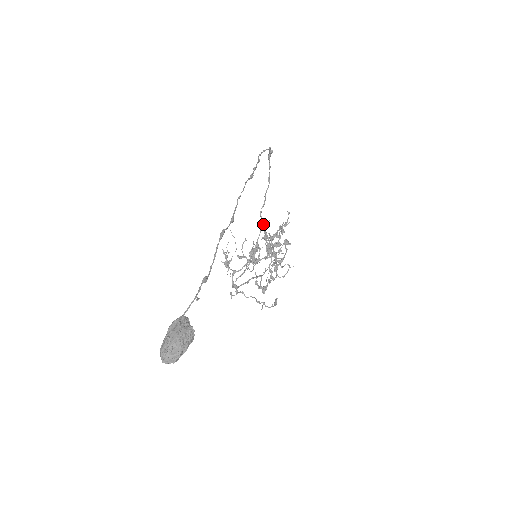
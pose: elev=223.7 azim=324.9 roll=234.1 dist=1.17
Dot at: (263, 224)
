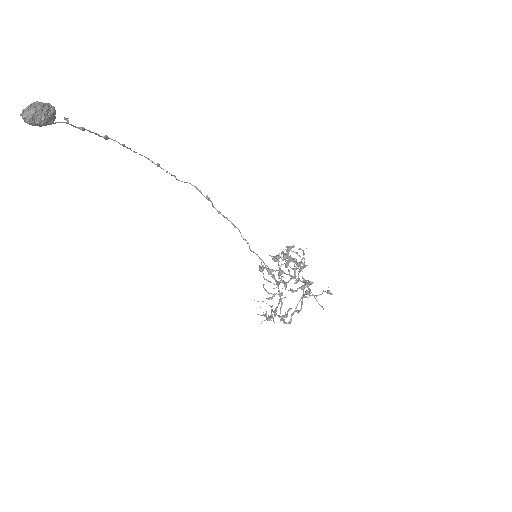
Dot at: occluded
